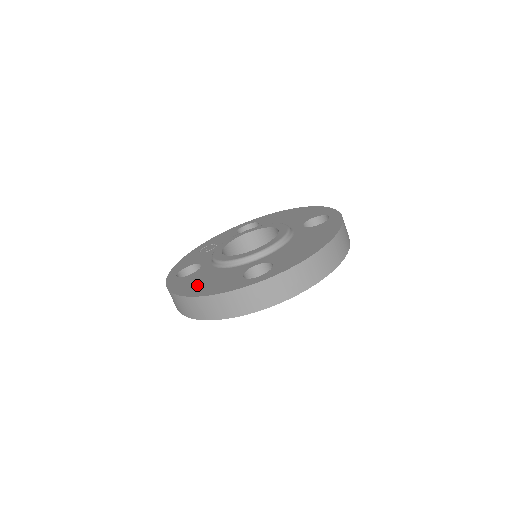
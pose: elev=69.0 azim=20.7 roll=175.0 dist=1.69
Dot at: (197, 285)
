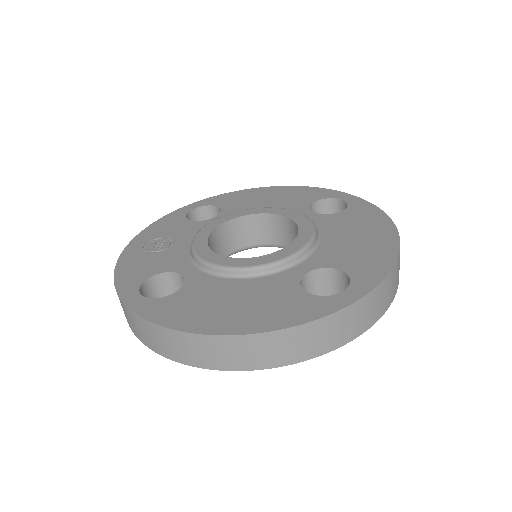
Dot at: (221, 312)
